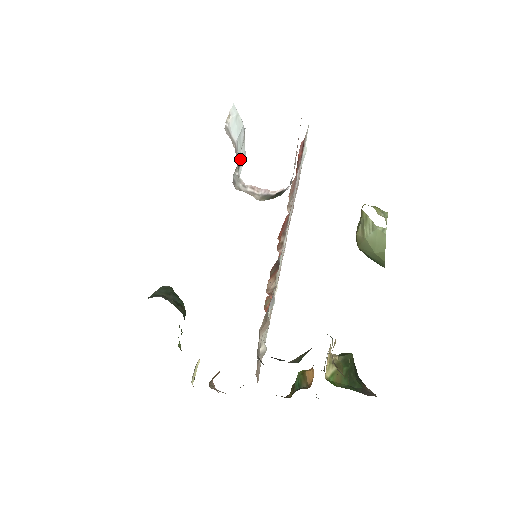
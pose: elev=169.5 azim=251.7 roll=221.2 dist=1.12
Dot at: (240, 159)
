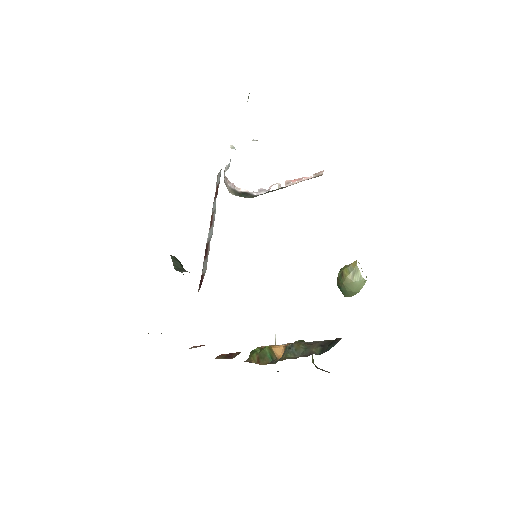
Dot at: occluded
